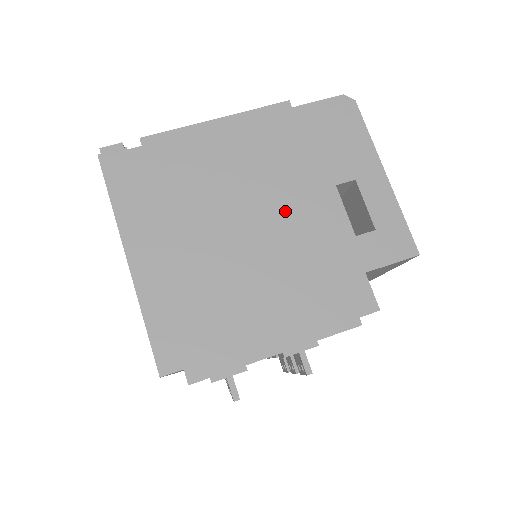
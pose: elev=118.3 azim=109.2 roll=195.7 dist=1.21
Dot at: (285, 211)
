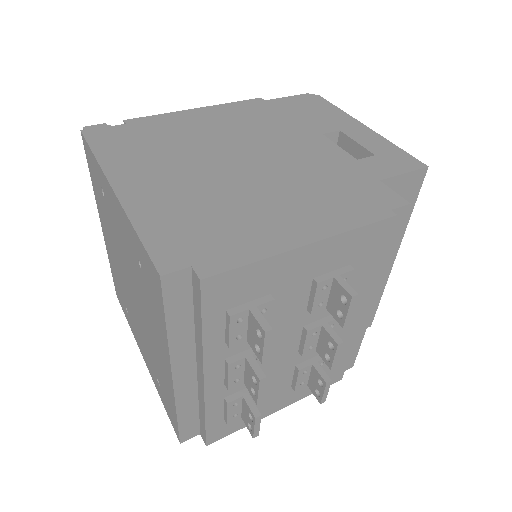
Dot at: (279, 150)
